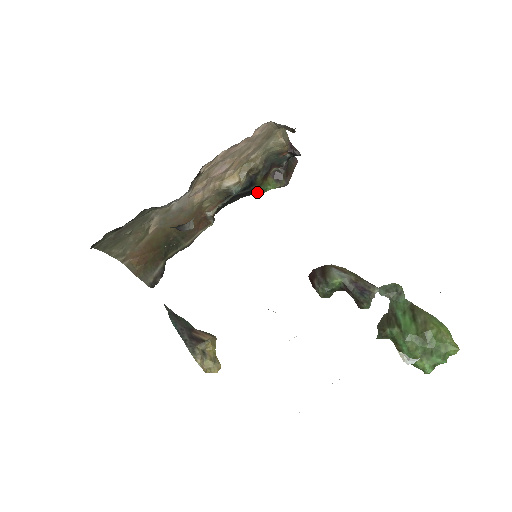
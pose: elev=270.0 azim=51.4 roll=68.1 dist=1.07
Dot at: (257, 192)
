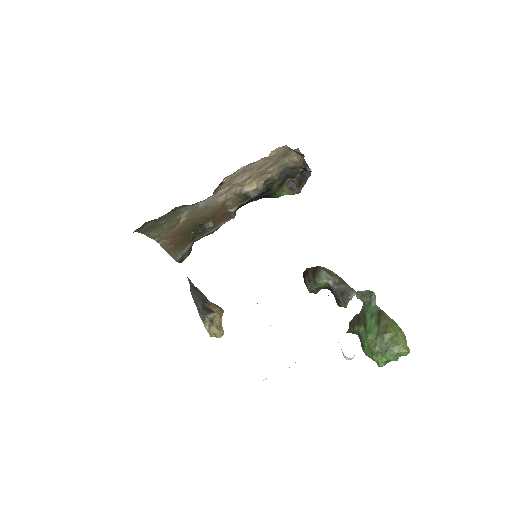
Dot at: (273, 196)
